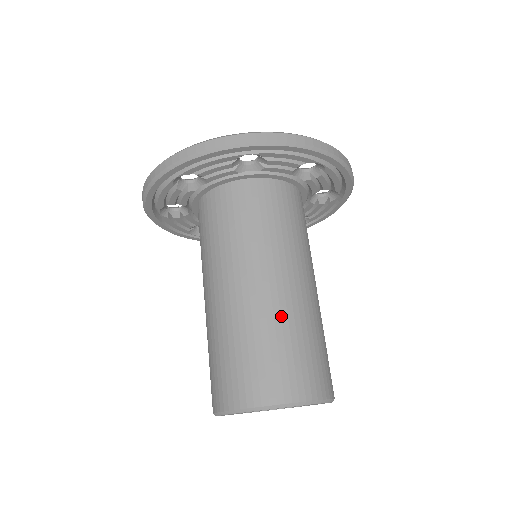
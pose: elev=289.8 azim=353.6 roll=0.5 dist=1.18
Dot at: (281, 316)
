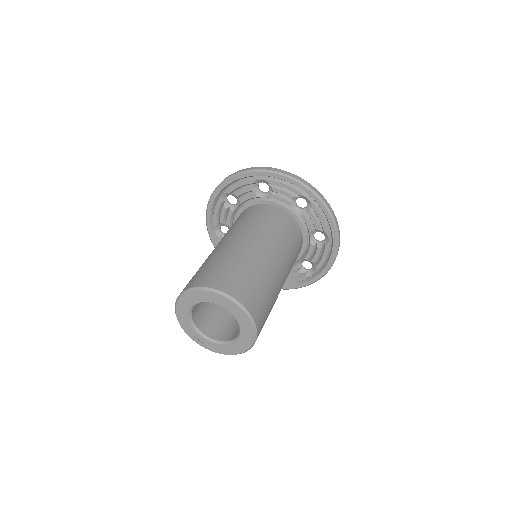
Dot at: (267, 273)
